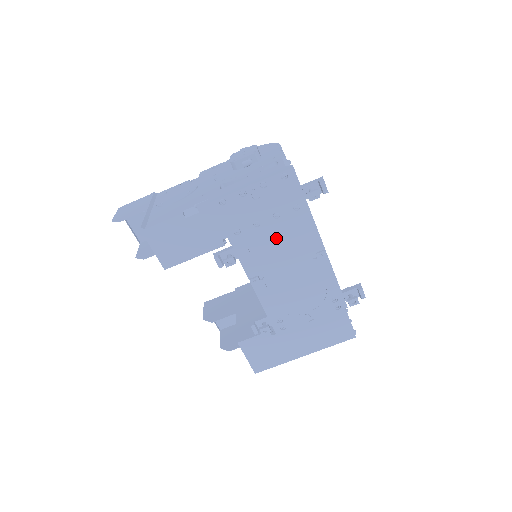
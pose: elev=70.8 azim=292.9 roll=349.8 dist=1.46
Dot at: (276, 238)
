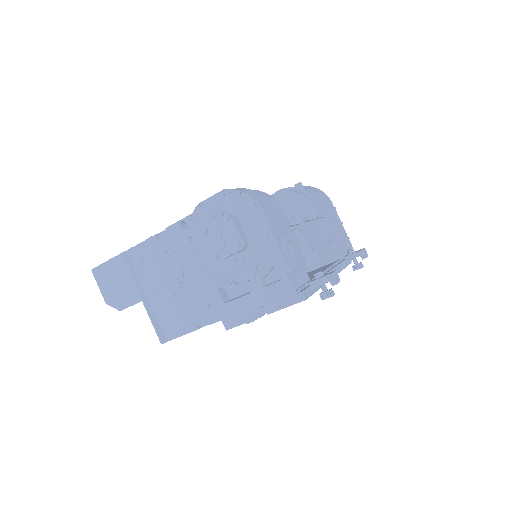
Dot at: occluded
